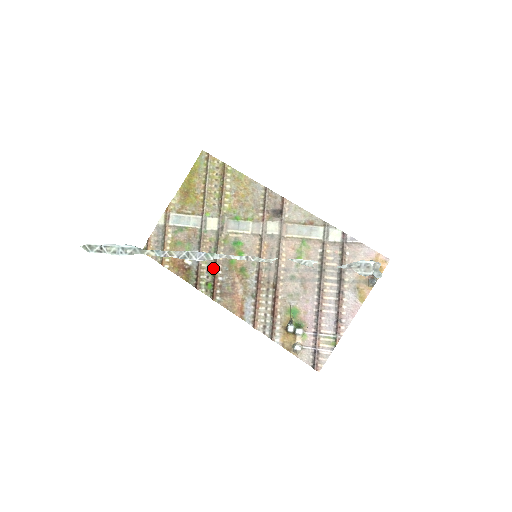
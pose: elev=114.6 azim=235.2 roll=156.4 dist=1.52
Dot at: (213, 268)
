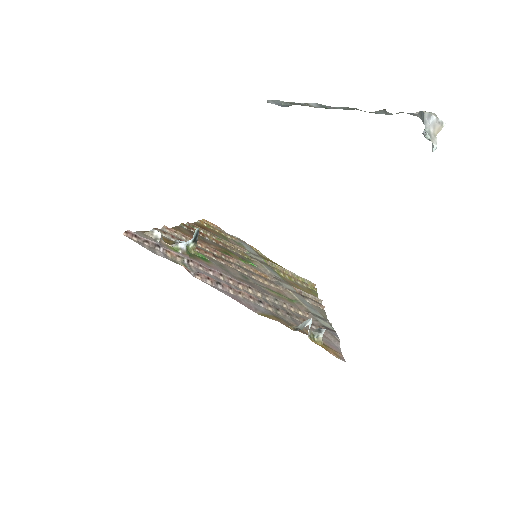
Dot at: (216, 240)
